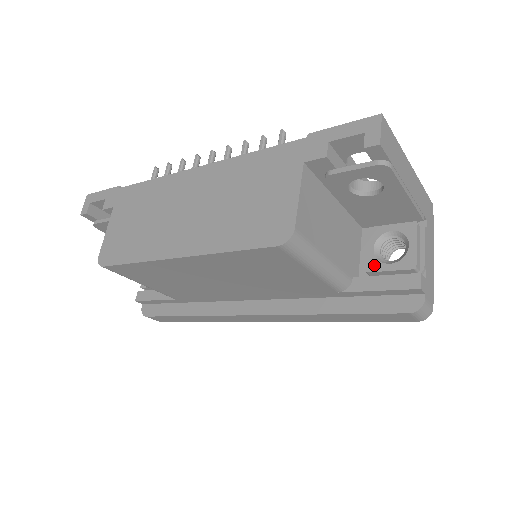
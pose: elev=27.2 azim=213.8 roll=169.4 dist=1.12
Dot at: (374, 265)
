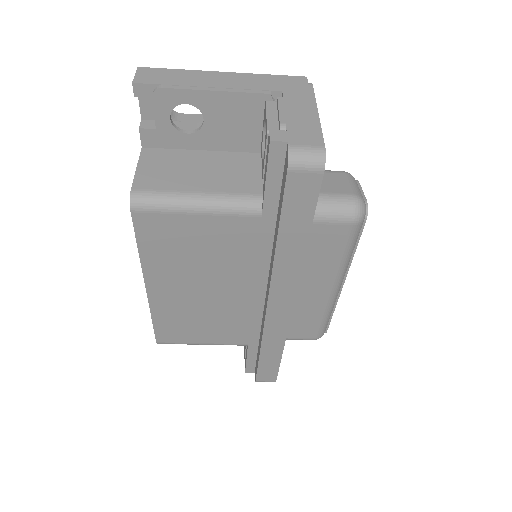
Dot at: (262, 167)
